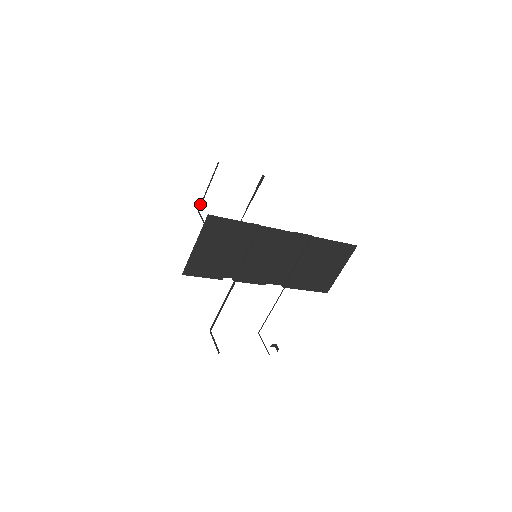
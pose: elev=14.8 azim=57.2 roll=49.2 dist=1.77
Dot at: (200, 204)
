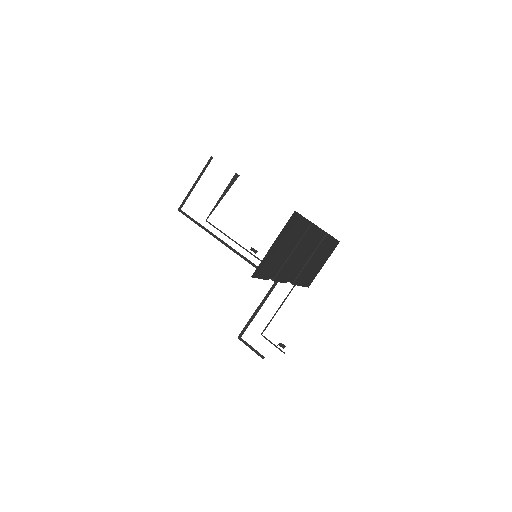
Dot at: (182, 202)
